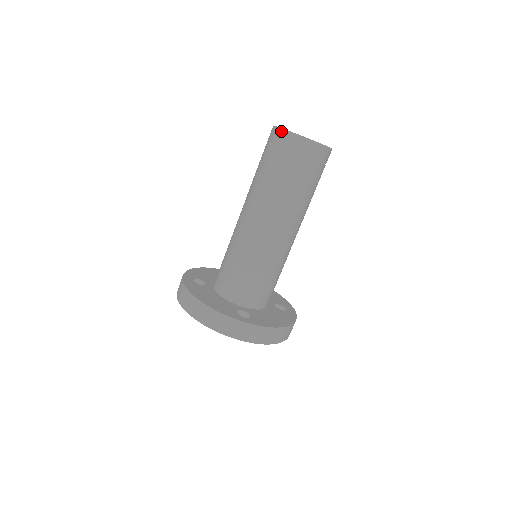
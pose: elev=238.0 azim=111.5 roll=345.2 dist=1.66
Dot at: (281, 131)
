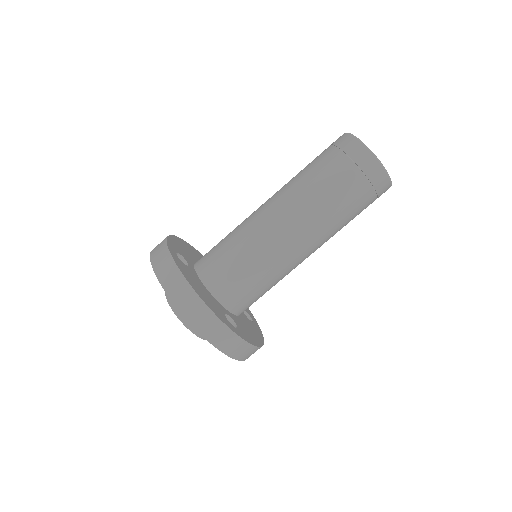
Dot at: (364, 147)
